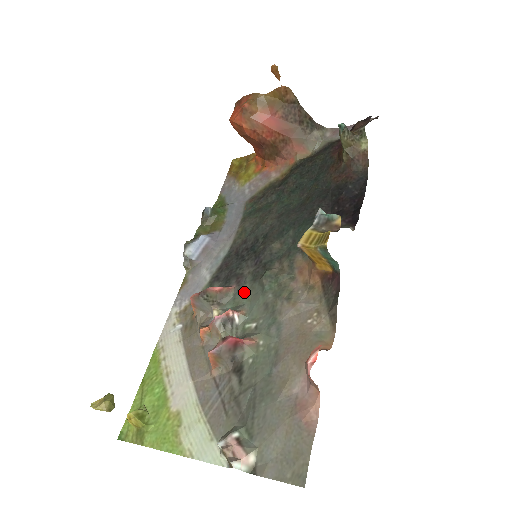
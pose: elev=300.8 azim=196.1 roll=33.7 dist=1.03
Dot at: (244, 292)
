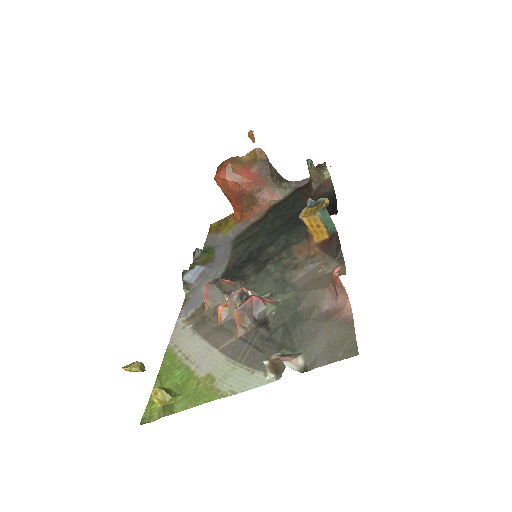
Dot at: (251, 282)
